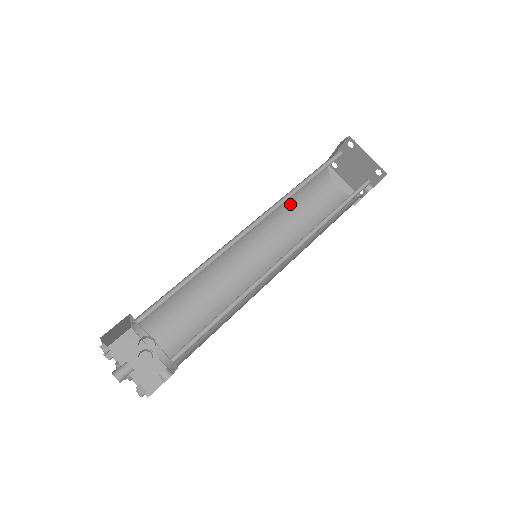
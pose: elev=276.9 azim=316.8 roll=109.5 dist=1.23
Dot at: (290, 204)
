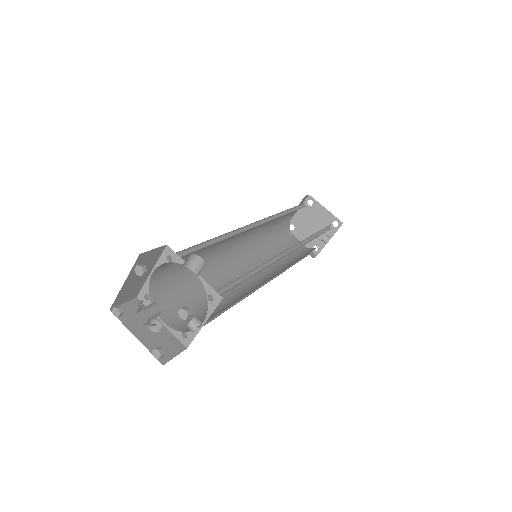
Dot at: (267, 240)
